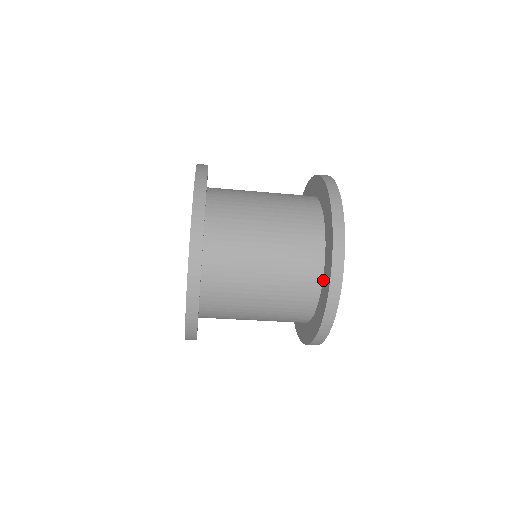
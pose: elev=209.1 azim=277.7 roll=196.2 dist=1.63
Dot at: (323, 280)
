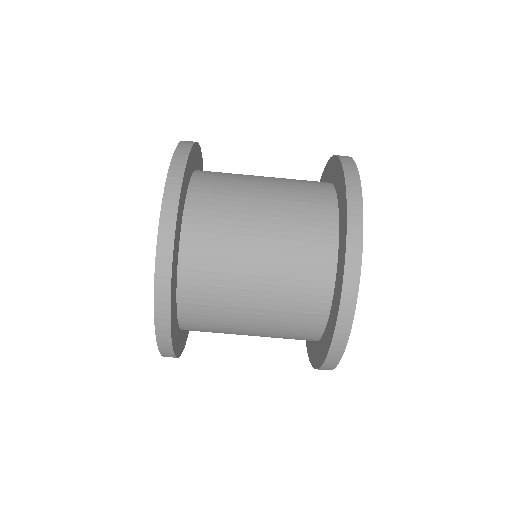
Dot at: (339, 232)
